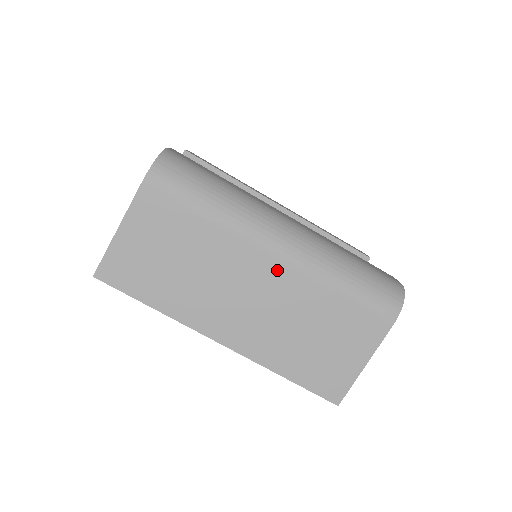
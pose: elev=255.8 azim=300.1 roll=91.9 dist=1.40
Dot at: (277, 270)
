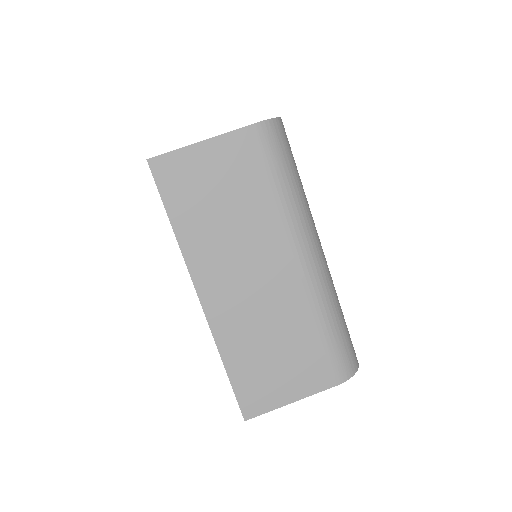
Dot at: (291, 275)
